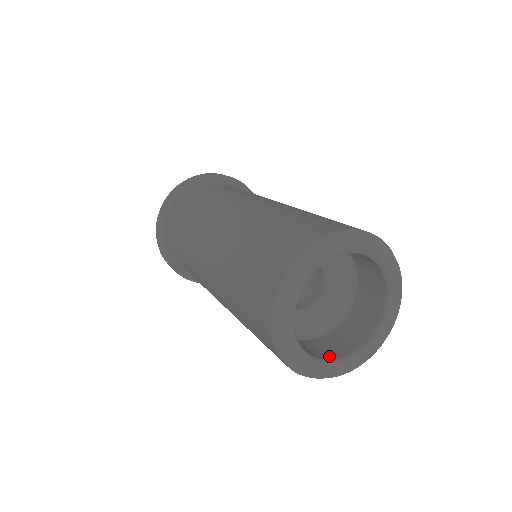
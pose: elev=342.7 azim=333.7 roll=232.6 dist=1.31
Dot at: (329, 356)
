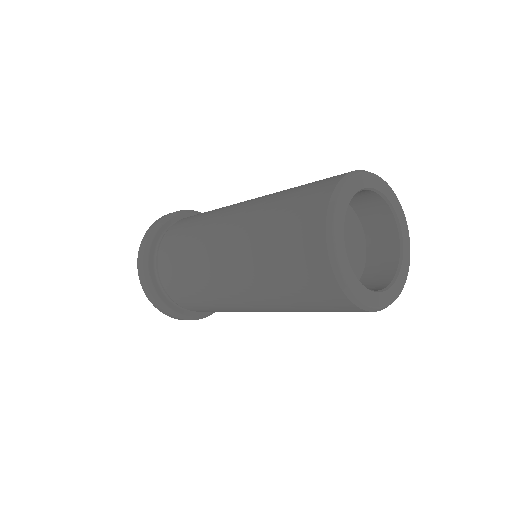
Dot at: (385, 283)
